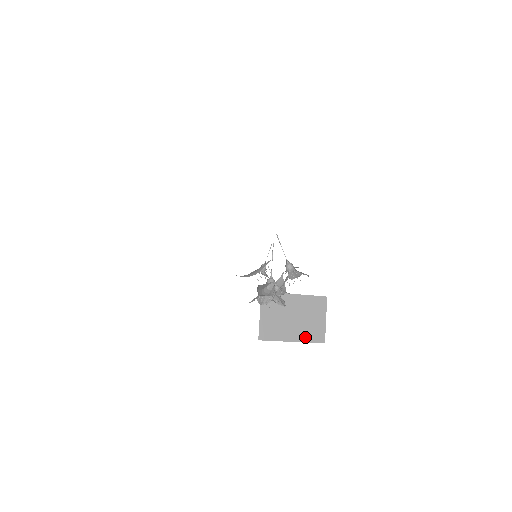
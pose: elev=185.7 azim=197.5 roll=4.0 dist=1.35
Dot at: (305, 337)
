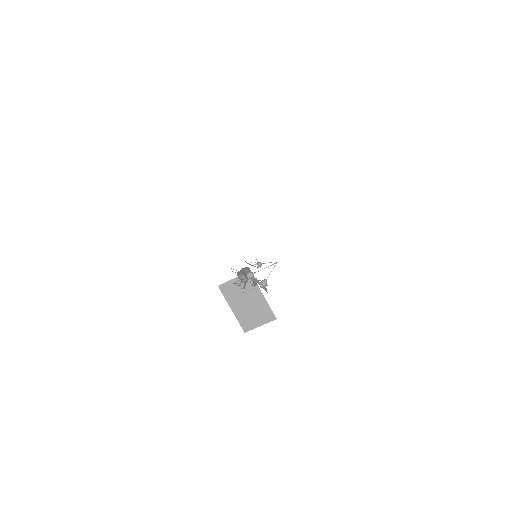
Dot at: (240, 317)
